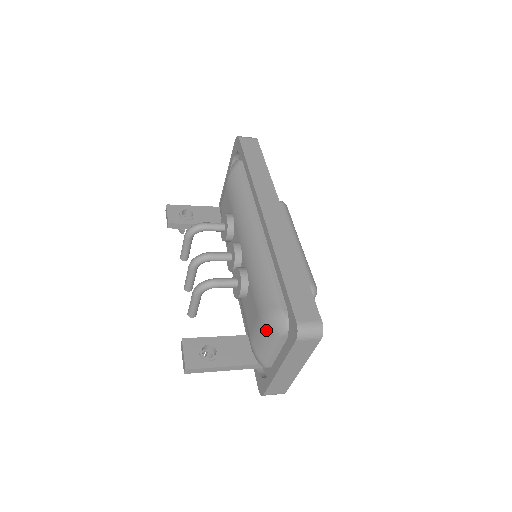
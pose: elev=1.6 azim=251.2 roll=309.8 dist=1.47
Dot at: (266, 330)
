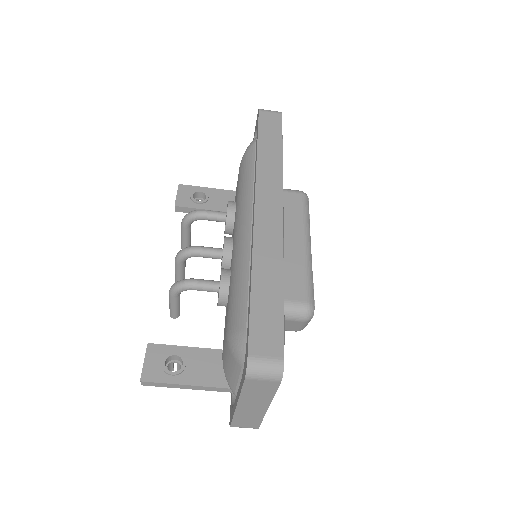
Dot at: (229, 353)
